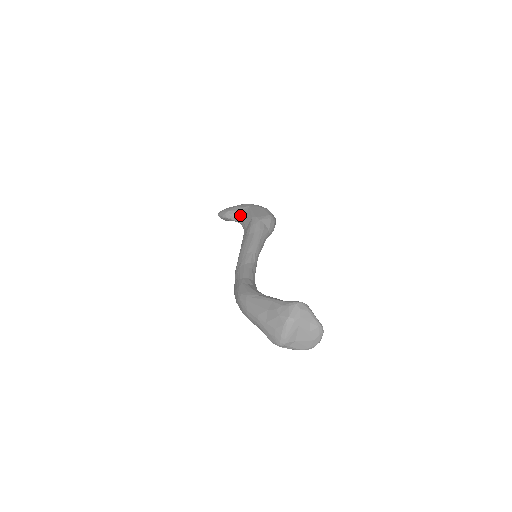
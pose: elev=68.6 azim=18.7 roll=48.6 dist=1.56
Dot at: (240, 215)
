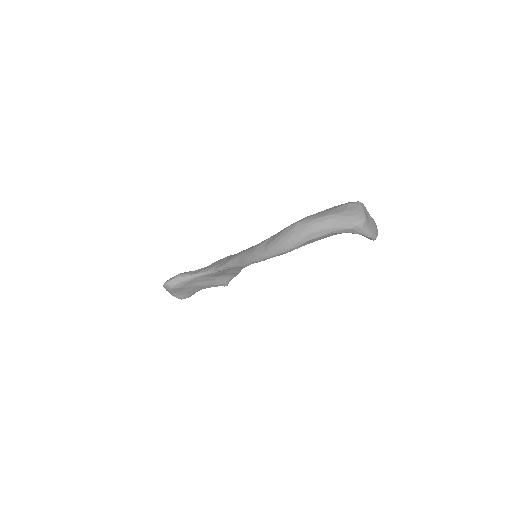
Dot at: (198, 270)
